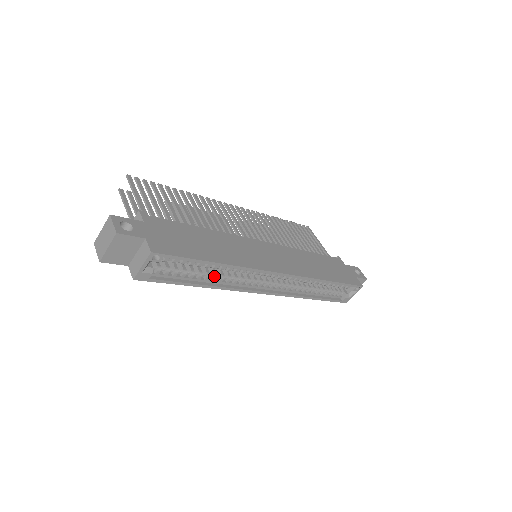
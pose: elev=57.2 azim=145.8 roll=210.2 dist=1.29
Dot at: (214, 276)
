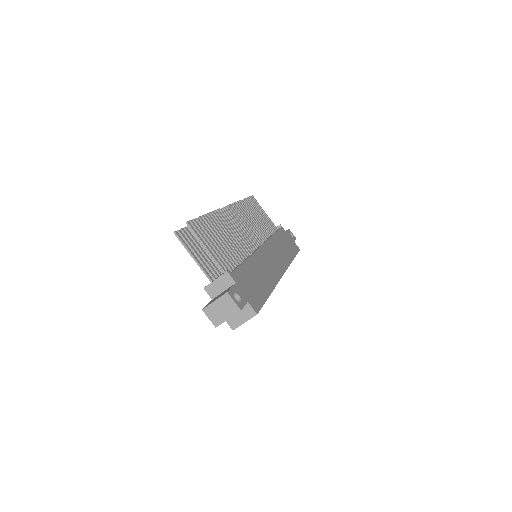
Dot at: occluded
